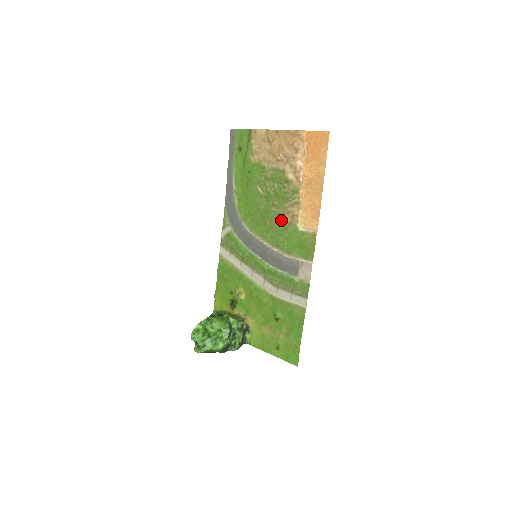
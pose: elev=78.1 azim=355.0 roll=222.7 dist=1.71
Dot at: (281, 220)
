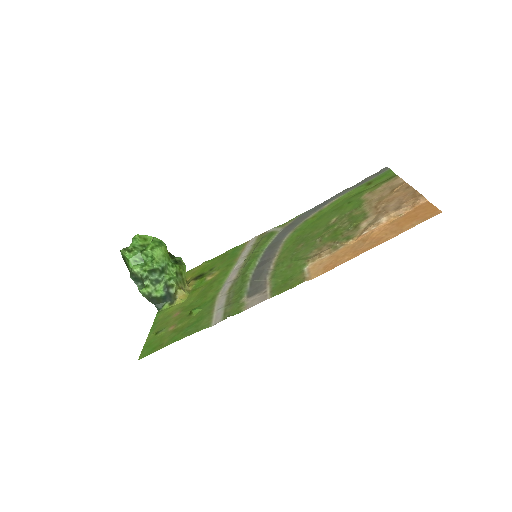
Dot at: (308, 250)
